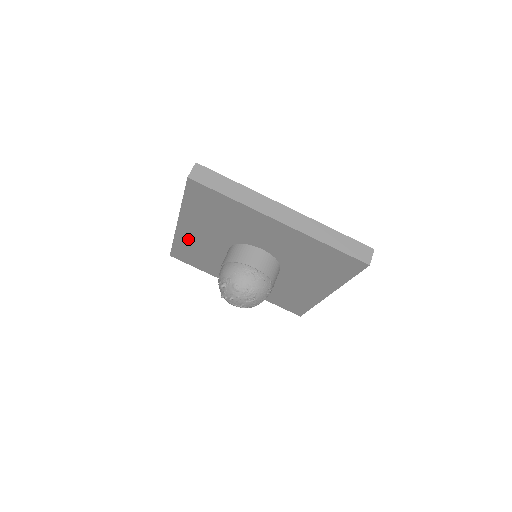
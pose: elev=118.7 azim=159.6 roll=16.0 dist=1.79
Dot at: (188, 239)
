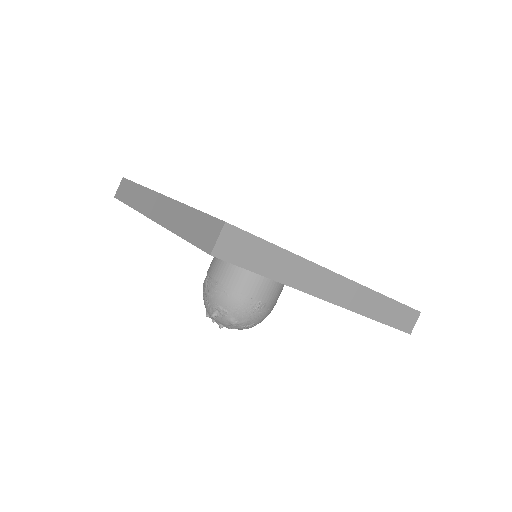
Dot at: occluded
